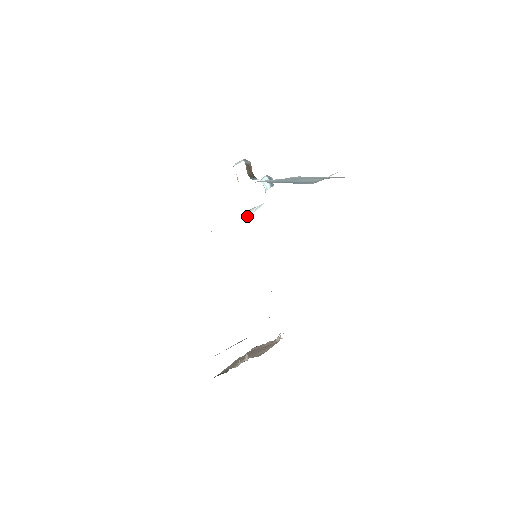
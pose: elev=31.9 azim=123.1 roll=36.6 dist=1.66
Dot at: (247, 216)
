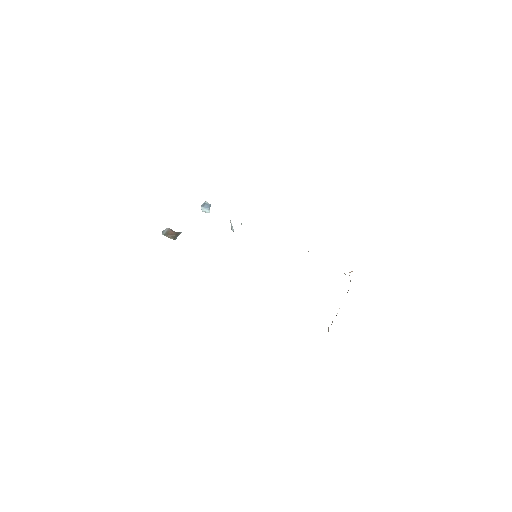
Dot at: (233, 231)
